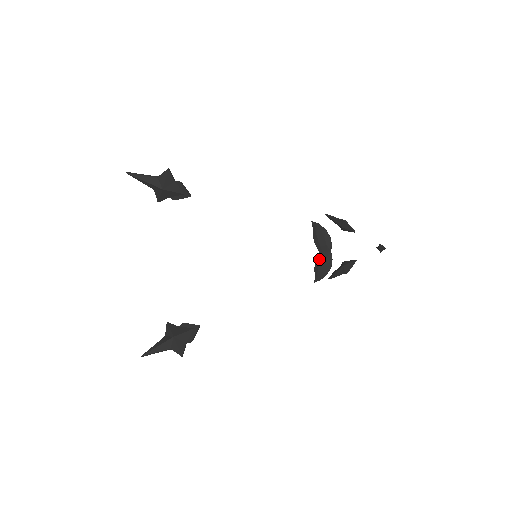
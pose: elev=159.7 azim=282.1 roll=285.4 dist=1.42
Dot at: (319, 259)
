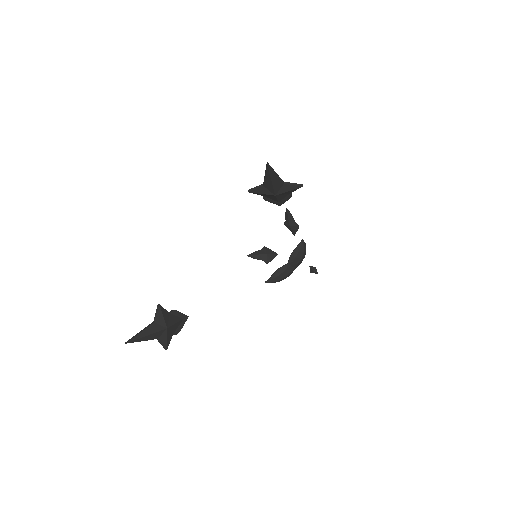
Dot at: (284, 269)
